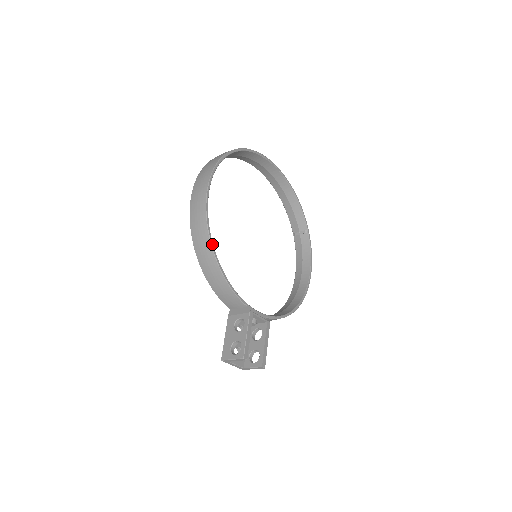
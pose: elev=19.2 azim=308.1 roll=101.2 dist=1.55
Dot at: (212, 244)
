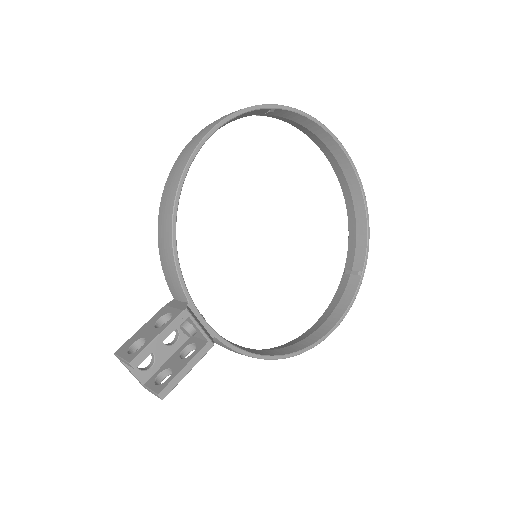
Dot at: (179, 191)
